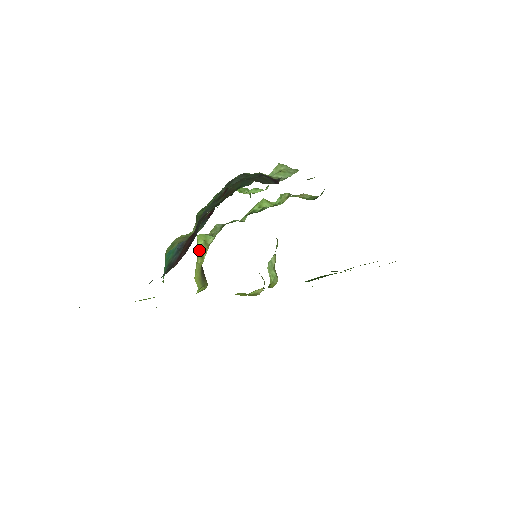
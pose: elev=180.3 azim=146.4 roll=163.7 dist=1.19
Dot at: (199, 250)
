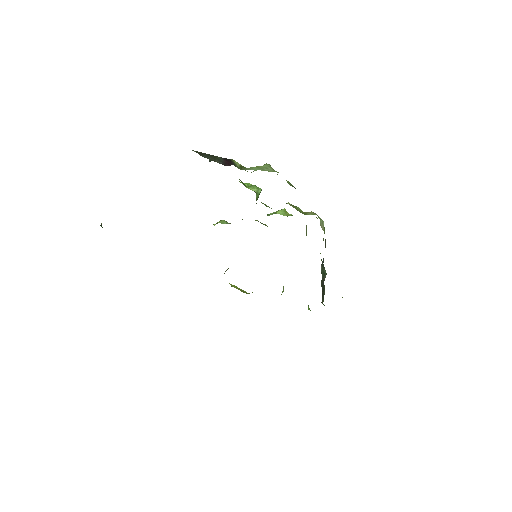
Dot at: occluded
